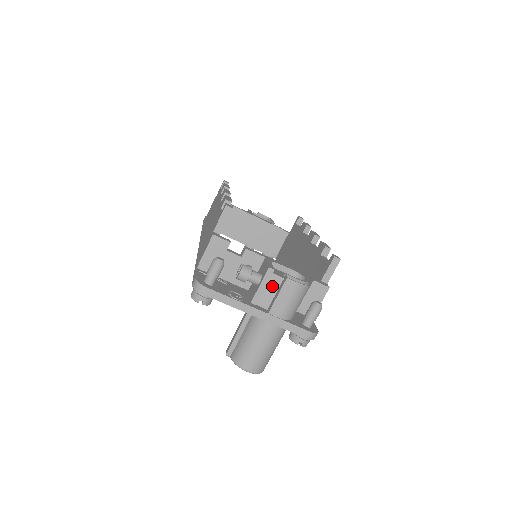
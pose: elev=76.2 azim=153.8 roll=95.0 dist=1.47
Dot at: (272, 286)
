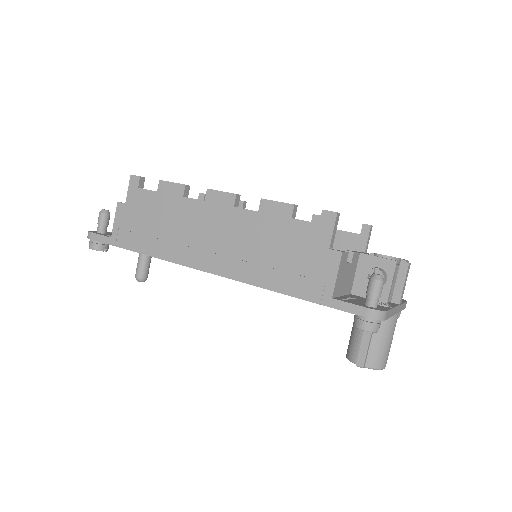
Dot at: (394, 277)
